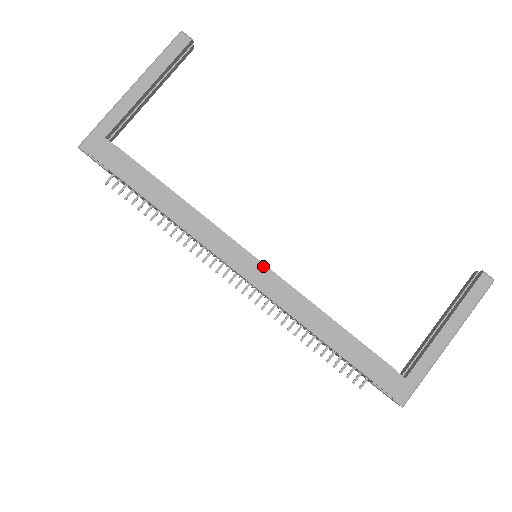
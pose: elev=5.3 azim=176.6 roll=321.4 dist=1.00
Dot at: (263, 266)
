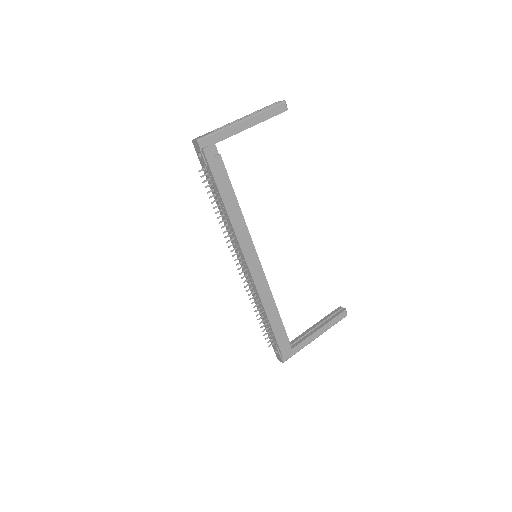
Dot at: (260, 265)
